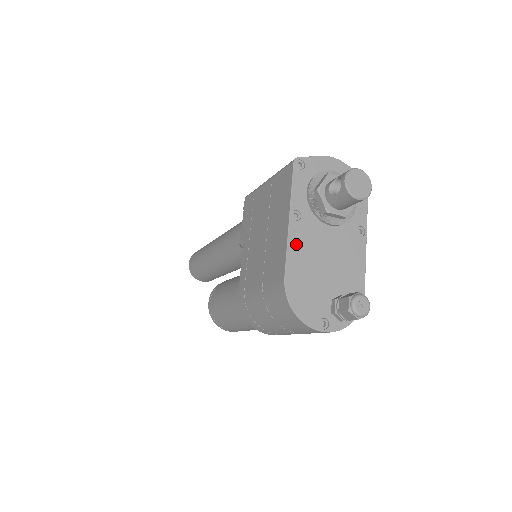
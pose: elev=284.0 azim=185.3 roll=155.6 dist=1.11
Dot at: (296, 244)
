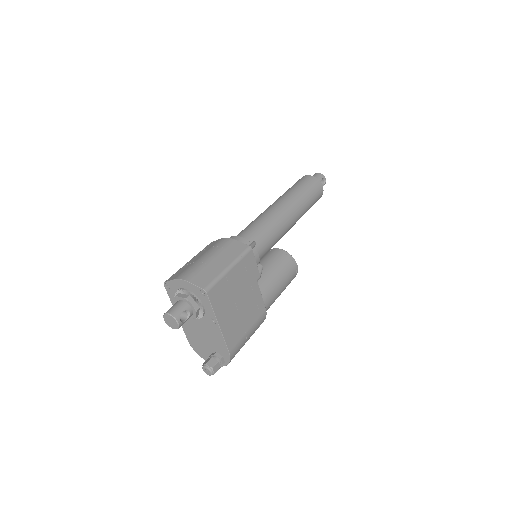
Dot at: (185, 326)
